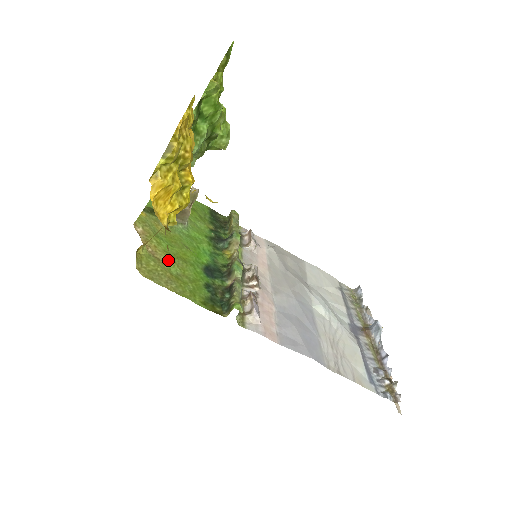
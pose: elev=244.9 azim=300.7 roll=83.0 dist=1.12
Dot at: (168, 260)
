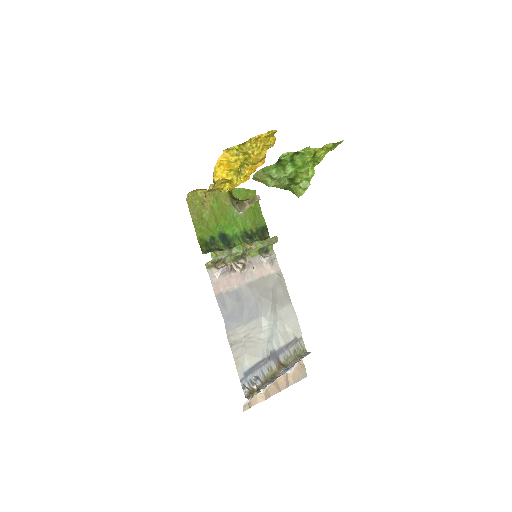
Dot at: (208, 210)
